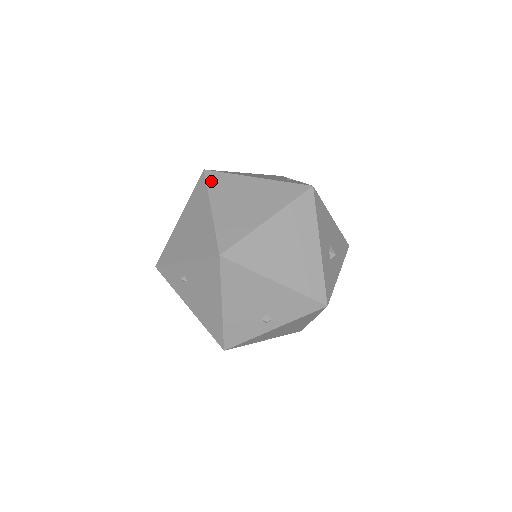
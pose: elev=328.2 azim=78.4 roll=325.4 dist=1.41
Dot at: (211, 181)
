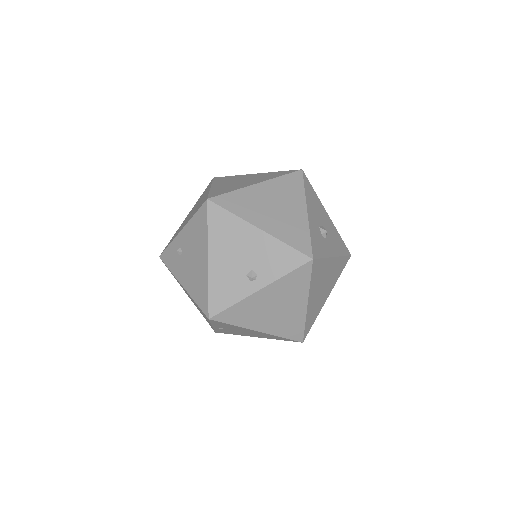
Dot at: (217, 179)
